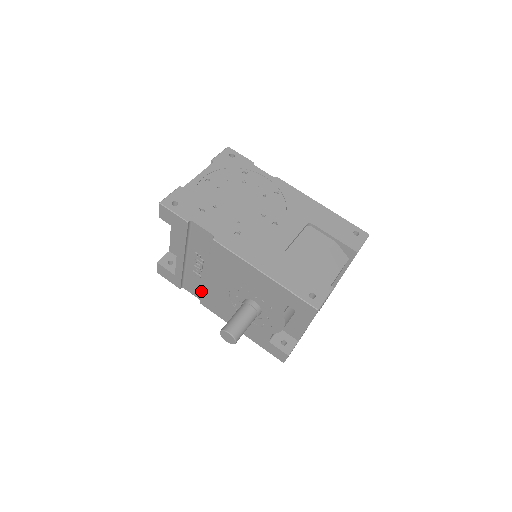
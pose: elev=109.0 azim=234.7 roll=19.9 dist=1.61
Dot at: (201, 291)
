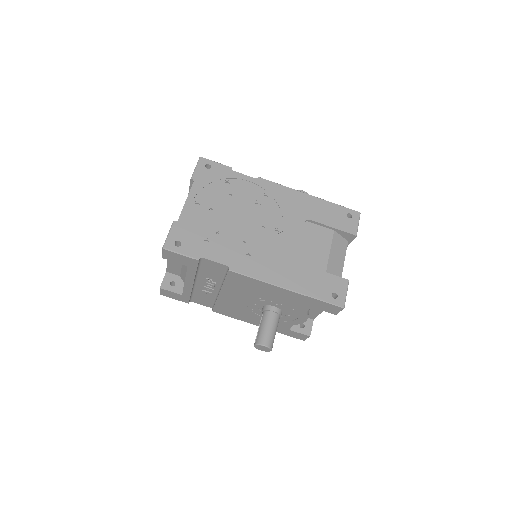
Dot at: (212, 302)
